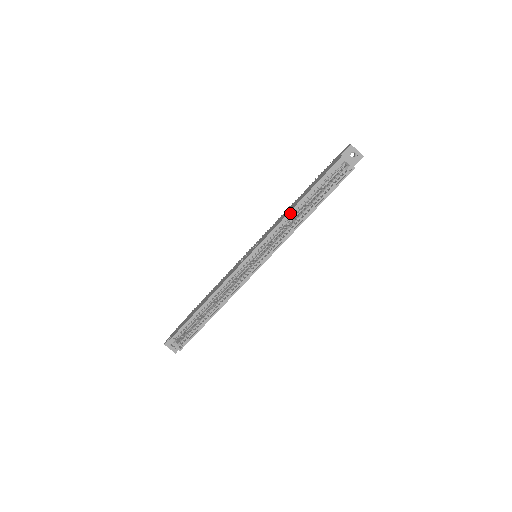
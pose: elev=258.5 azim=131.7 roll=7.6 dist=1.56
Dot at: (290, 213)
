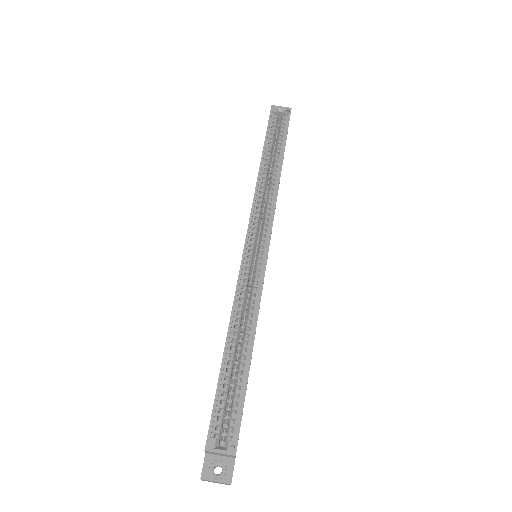
Dot at: (260, 172)
